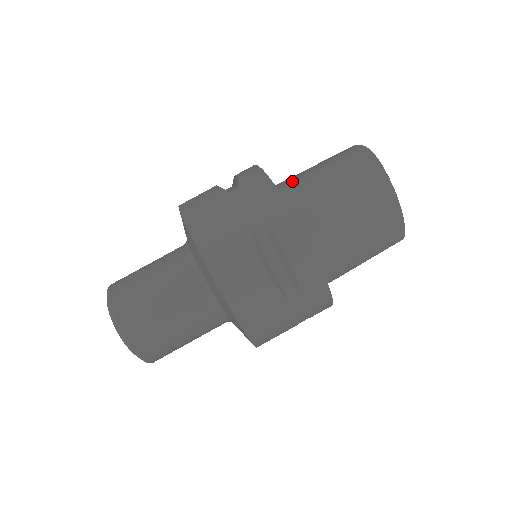
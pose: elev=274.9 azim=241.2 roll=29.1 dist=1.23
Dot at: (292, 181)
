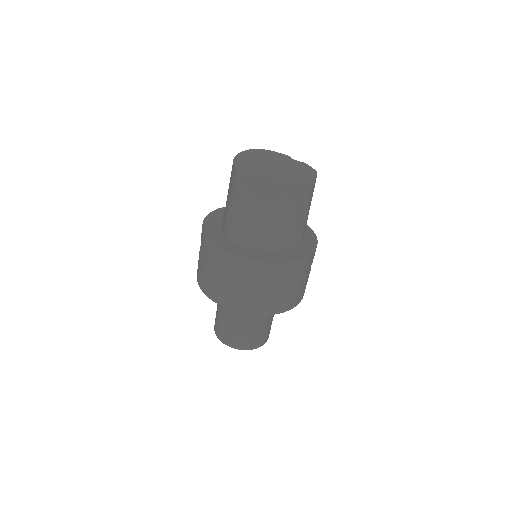
Dot at: (225, 221)
